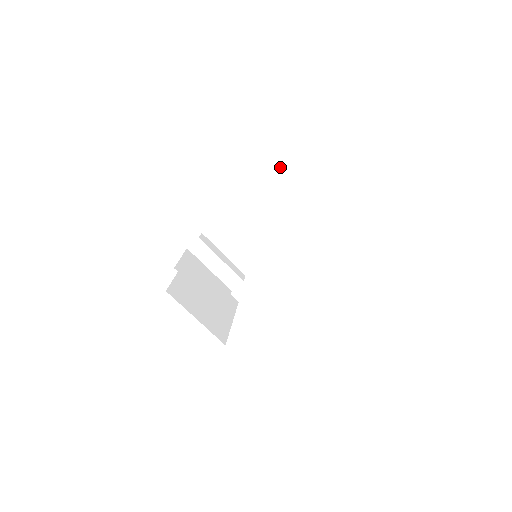
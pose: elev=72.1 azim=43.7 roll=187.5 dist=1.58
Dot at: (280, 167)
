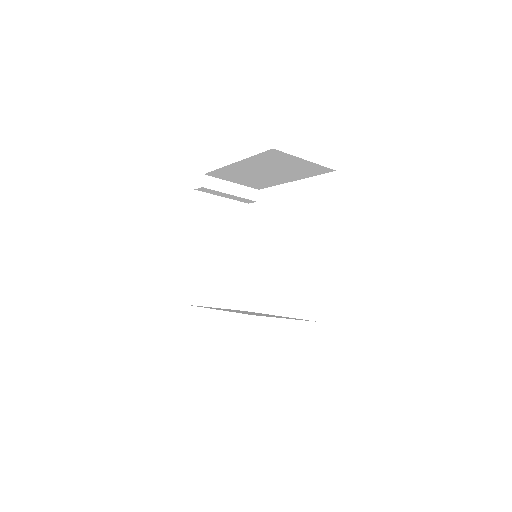
Dot at: (269, 153)
